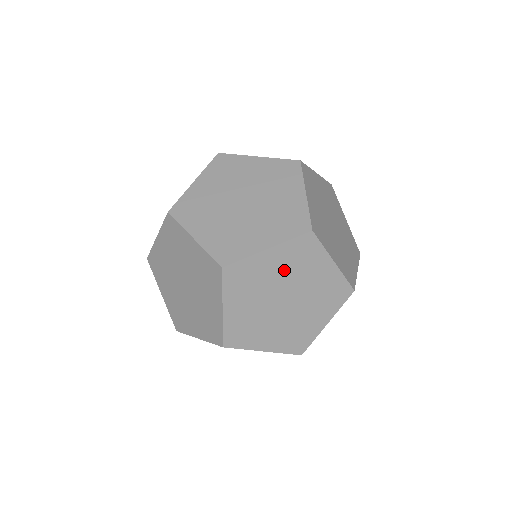
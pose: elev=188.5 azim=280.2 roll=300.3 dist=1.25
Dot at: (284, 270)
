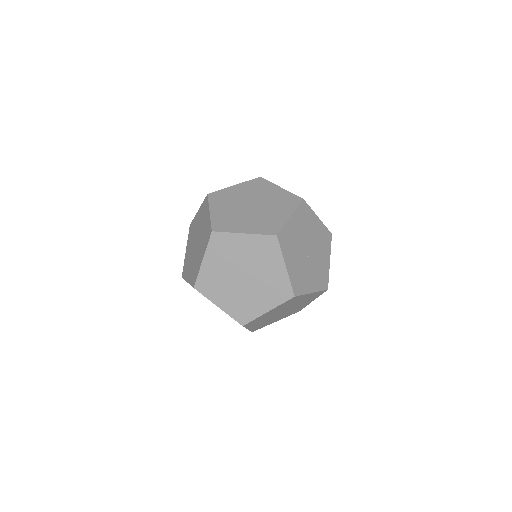
Dot at: (247, 193)
